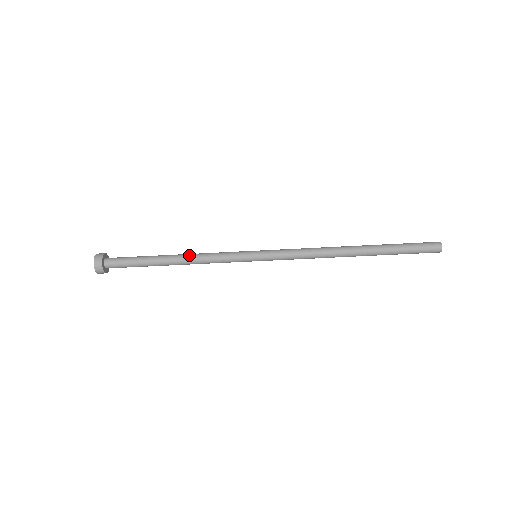
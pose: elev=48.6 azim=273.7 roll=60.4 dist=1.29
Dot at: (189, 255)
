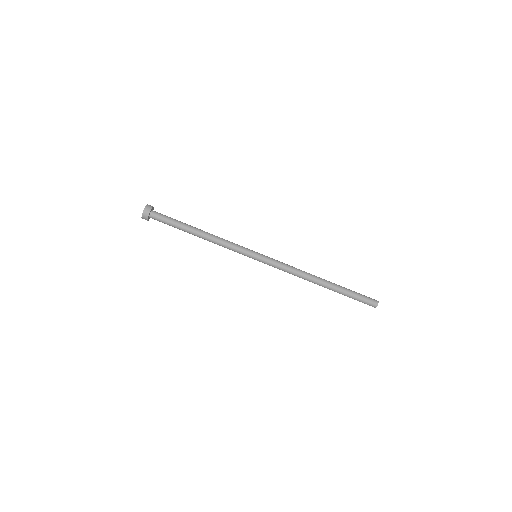
Dot at: (212, 234)
